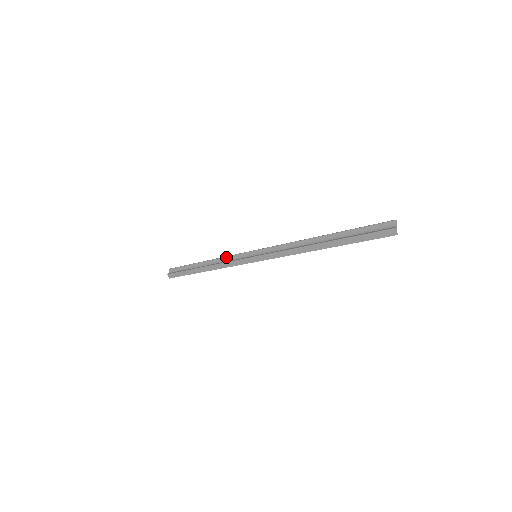
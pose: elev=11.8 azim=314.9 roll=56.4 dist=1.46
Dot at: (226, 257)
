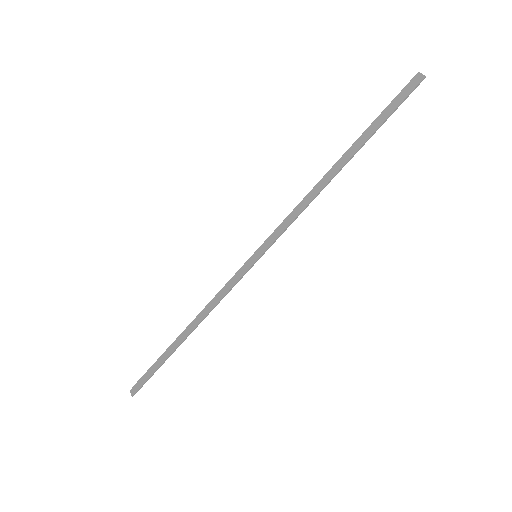
Dot at: occluded
